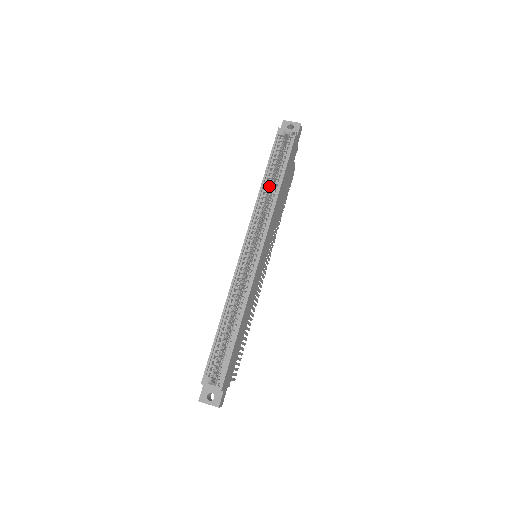
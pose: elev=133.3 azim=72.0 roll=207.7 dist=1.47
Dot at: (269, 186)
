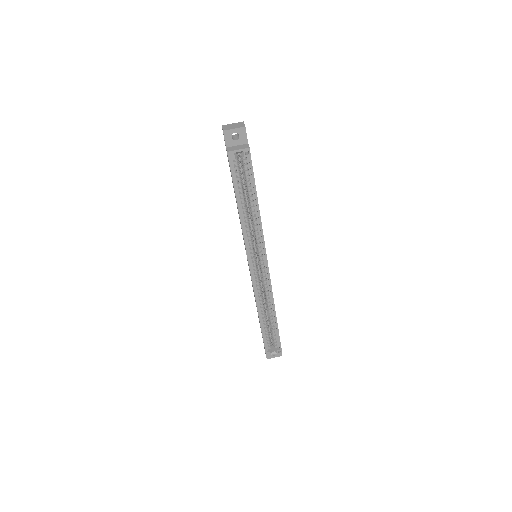
Dot at: (246, 212)
